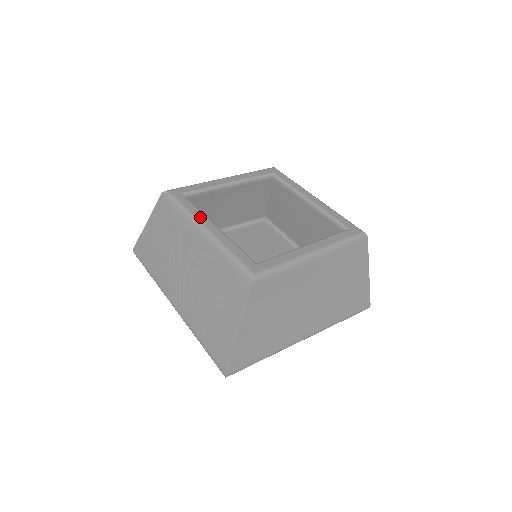
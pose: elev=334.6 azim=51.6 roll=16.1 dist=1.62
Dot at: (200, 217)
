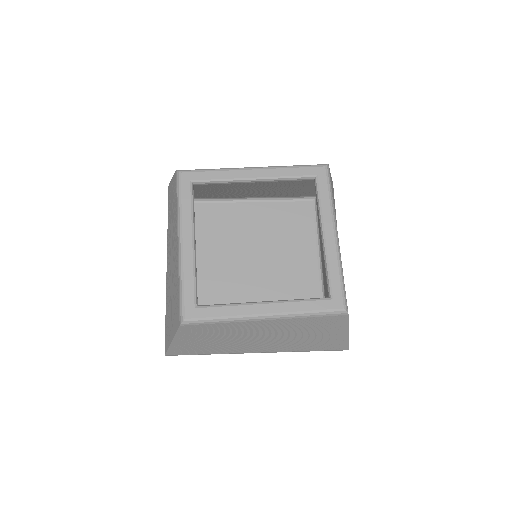
Dot at: (186, 224)
